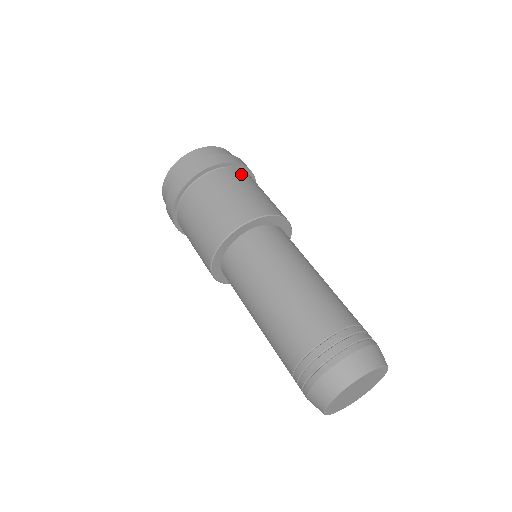
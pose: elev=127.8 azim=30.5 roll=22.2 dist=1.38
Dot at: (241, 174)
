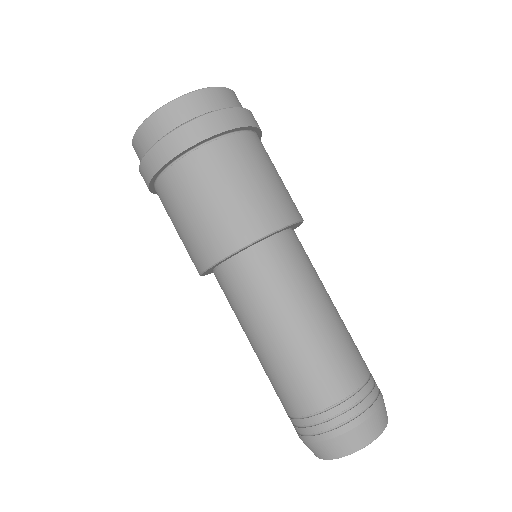
Dot at: (220, 155)
